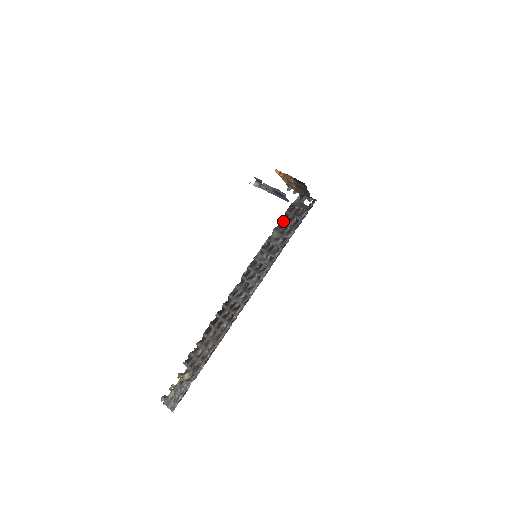
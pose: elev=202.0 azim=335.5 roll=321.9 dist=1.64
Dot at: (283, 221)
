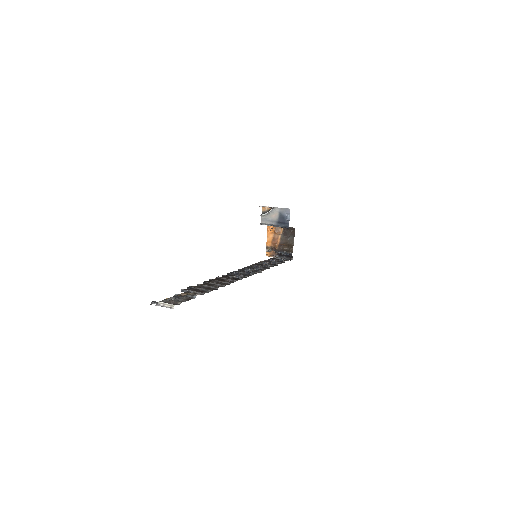
Dot at: (268, 260)
